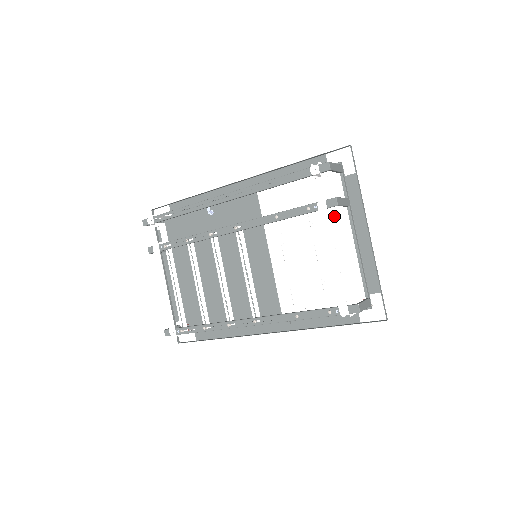
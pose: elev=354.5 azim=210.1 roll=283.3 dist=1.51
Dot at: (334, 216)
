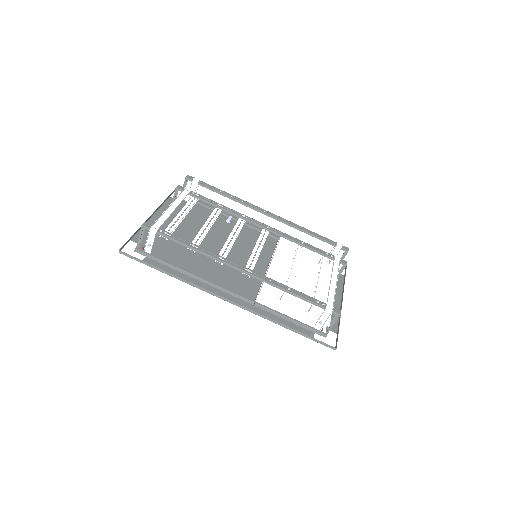
Dot at: occluded
